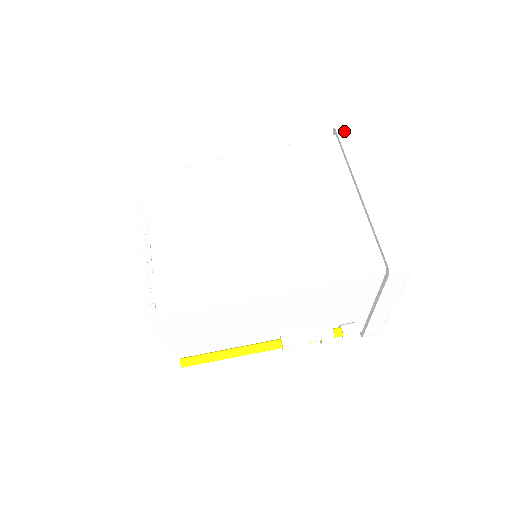
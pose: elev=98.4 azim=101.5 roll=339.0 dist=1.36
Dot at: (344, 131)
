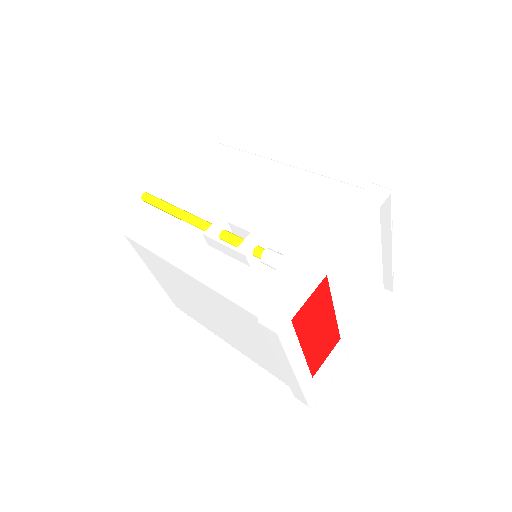
Dot at: occluded
